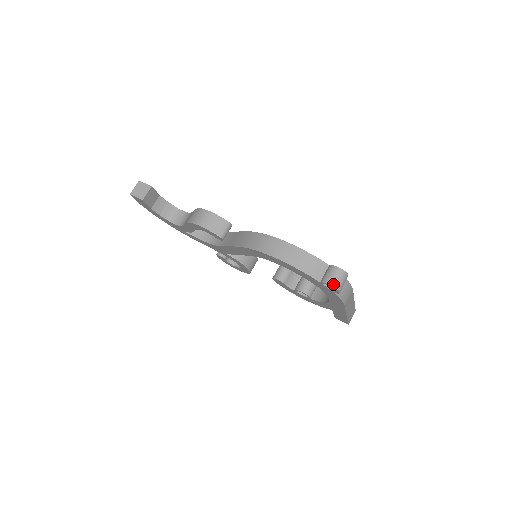
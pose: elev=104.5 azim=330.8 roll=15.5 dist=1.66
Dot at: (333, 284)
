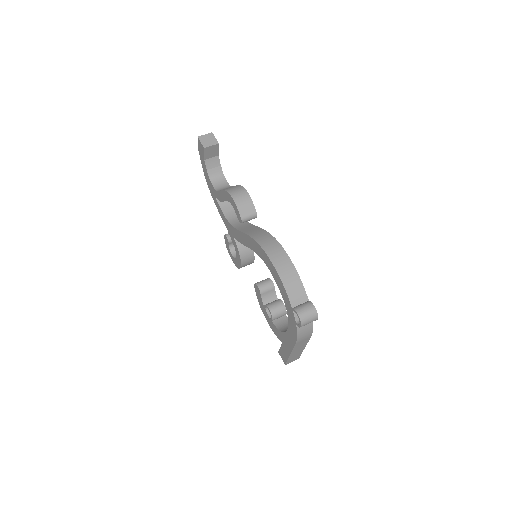
Dot at: (301, 316)
